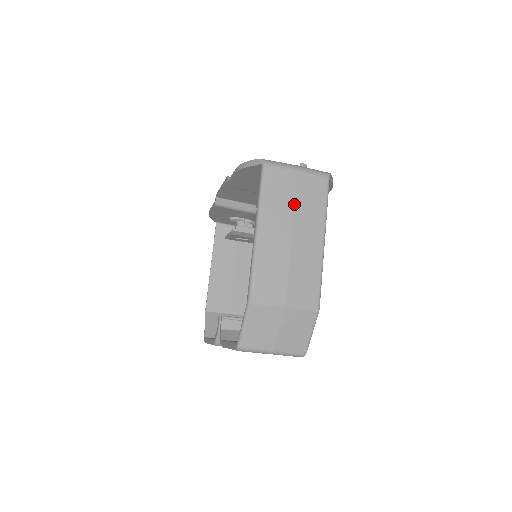
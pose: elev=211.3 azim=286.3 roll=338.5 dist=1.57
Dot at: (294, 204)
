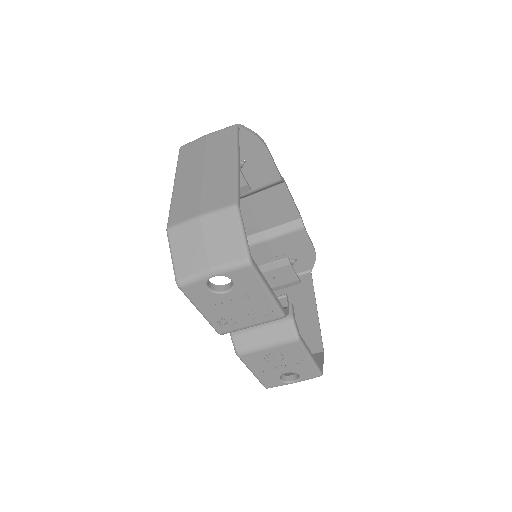
Dot at: (204, 153)
